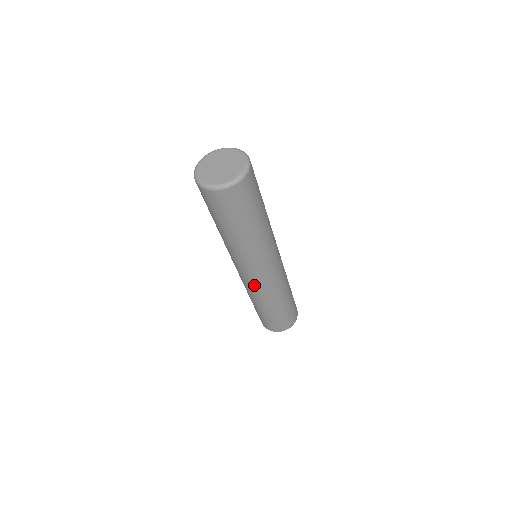
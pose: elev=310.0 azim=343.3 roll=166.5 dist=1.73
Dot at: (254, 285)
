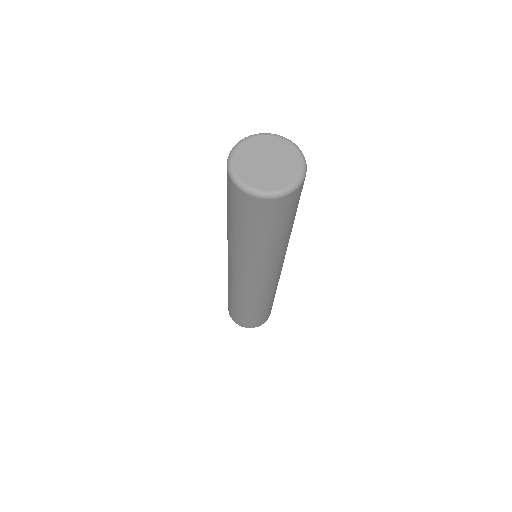
Dot at: (254, 290)
